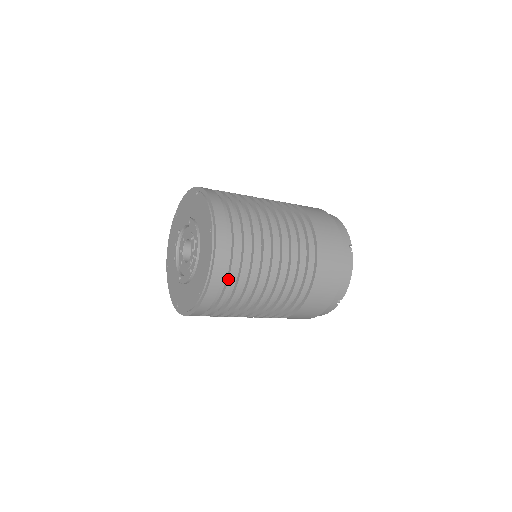
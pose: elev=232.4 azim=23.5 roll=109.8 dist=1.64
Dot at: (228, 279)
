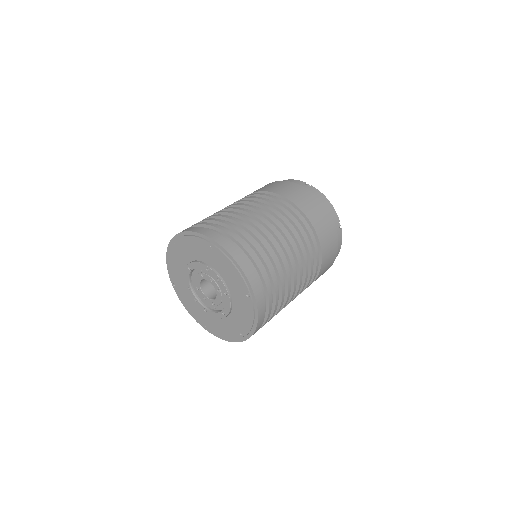
Dot at: (255, 264)
